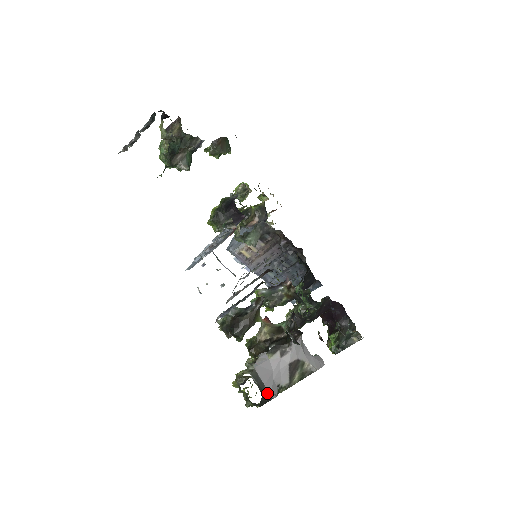
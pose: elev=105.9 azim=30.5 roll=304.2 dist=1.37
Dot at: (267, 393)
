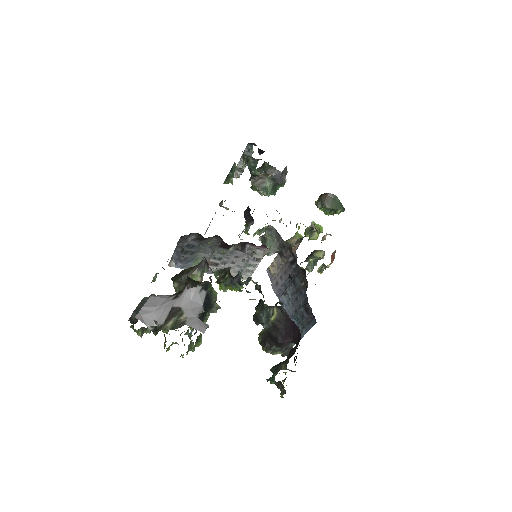
Dot at: (139, 315)
